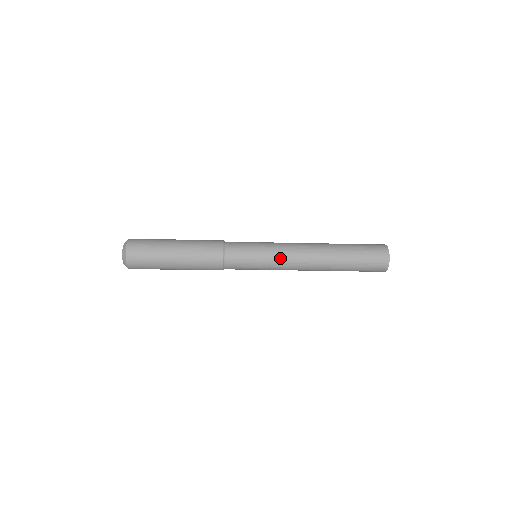
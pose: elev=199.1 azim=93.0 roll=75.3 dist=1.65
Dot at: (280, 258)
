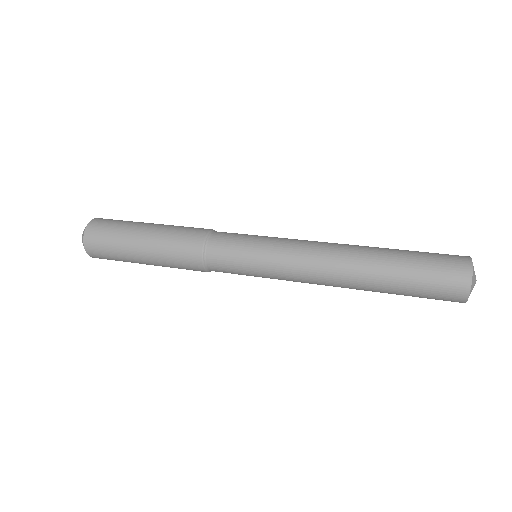
Dot at: (286, 280)
